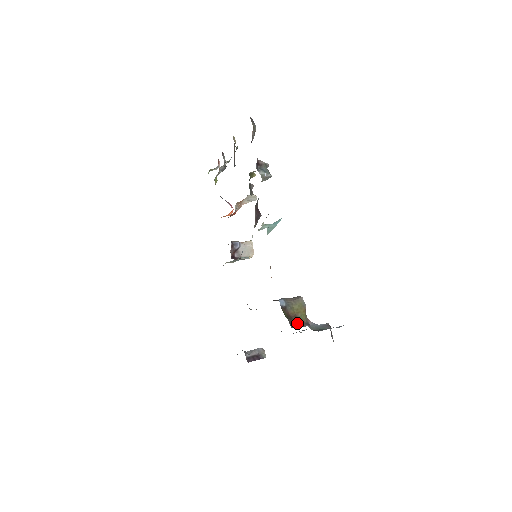
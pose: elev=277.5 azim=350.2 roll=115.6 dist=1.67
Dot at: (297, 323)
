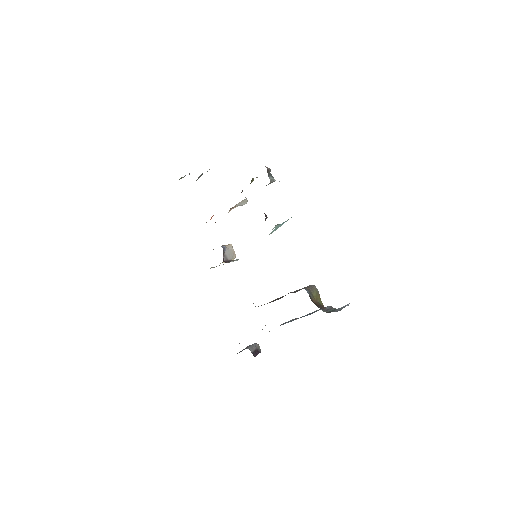
Dot at: (322, 307)
